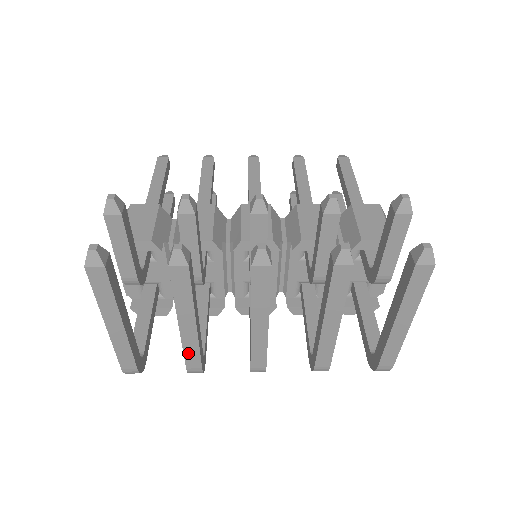
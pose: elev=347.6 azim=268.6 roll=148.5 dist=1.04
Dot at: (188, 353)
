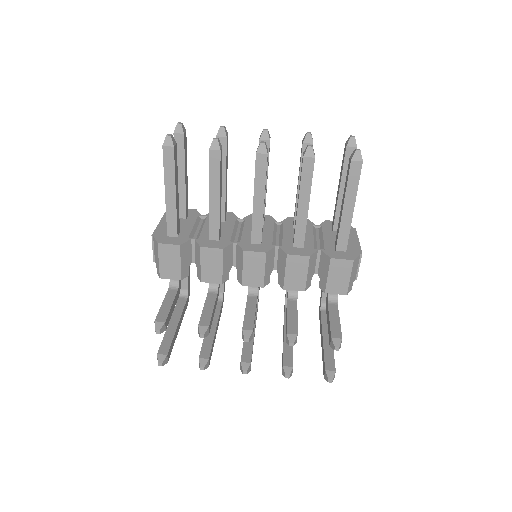
Dot at: occluded
